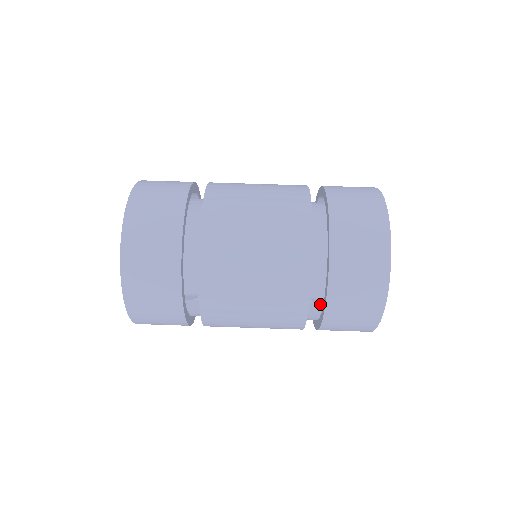
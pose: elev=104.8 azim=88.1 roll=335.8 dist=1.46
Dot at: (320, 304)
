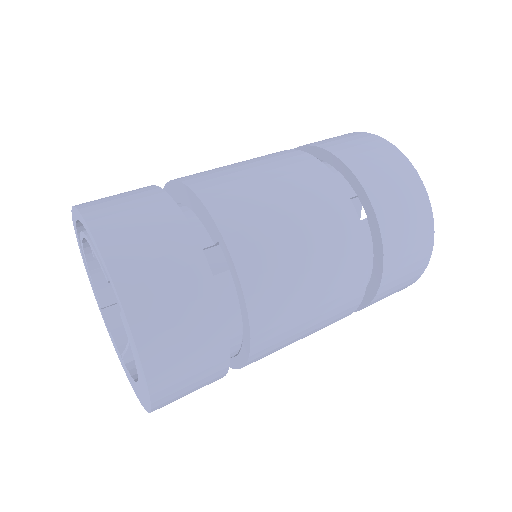
Dot at: occluded
